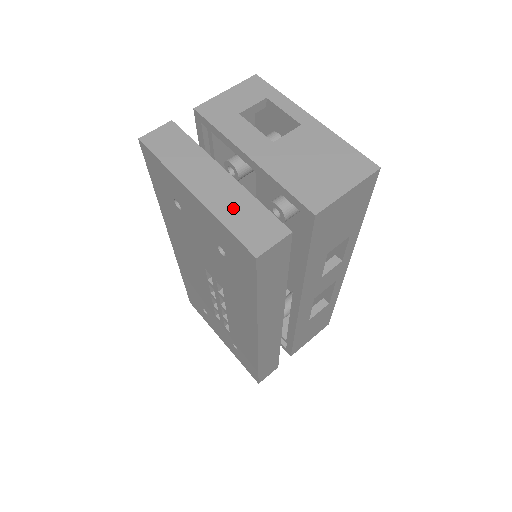
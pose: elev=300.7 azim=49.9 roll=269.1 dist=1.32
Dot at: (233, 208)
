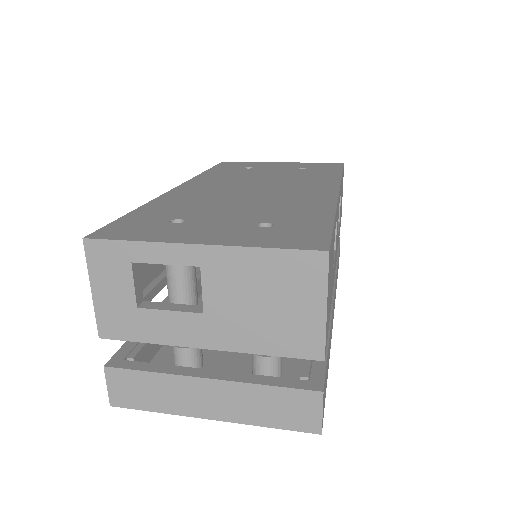
Dot at: (255, 408)
